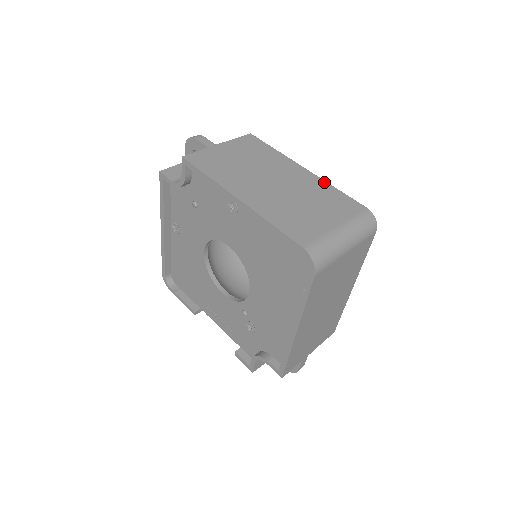
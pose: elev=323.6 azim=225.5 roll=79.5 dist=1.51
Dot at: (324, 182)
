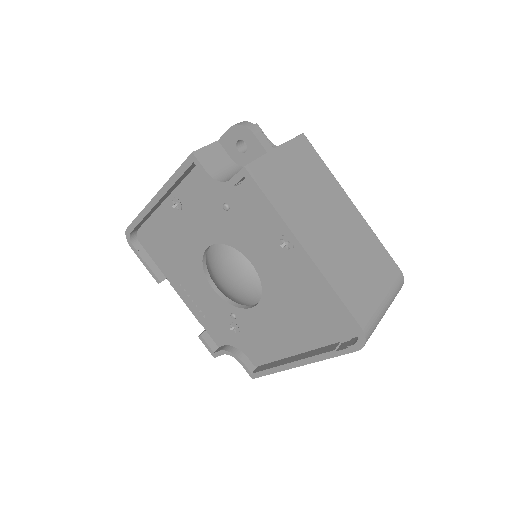
Dot at: (370, 229)
